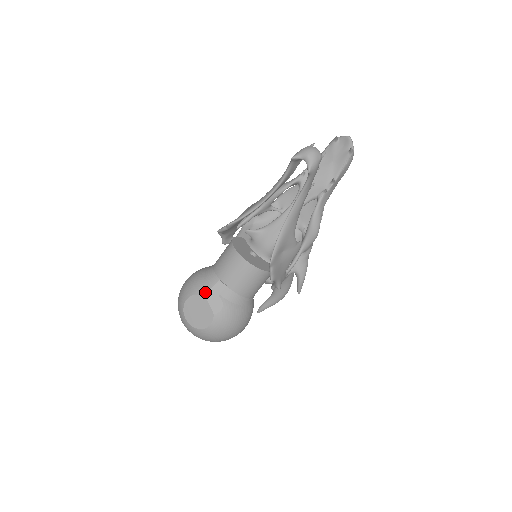
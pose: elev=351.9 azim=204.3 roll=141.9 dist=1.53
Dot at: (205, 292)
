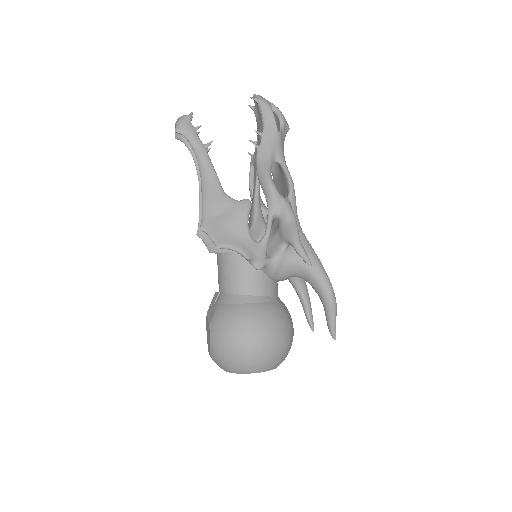
Dot at: occluded
